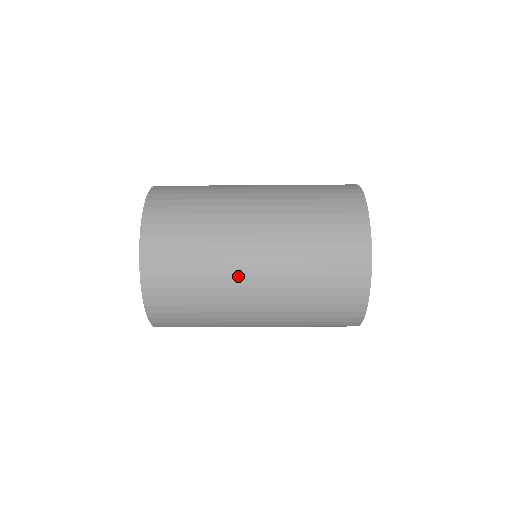
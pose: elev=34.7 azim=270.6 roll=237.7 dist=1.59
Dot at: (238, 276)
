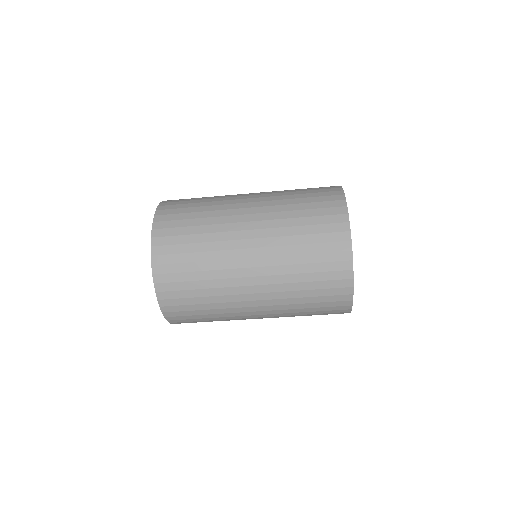
Dot at: (236, 267)
